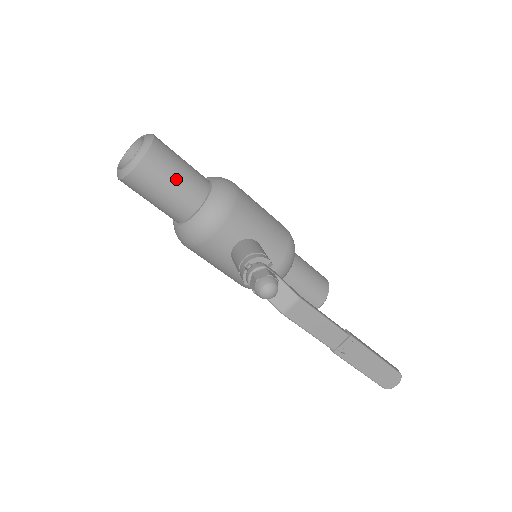
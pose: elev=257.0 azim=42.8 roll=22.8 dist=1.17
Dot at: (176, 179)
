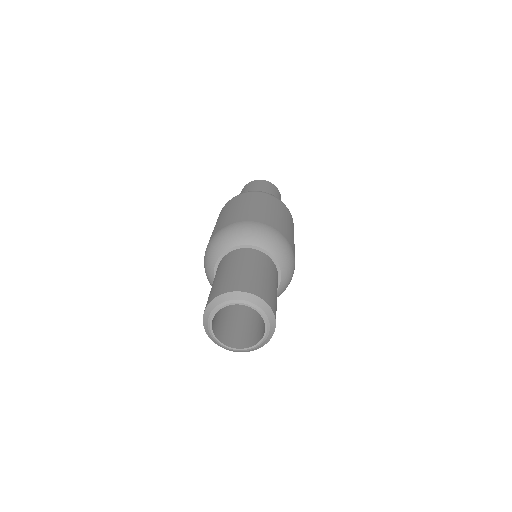
Dot at: occluded
